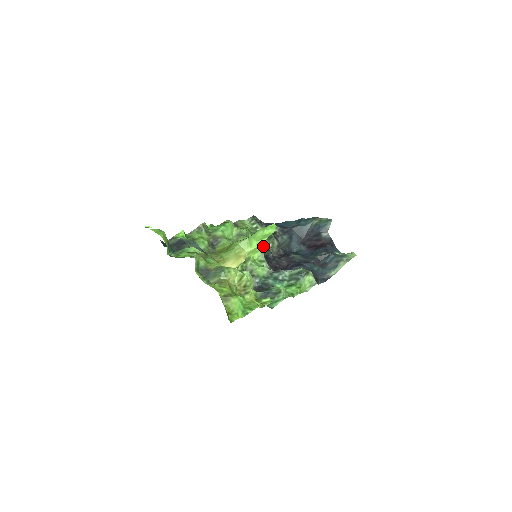
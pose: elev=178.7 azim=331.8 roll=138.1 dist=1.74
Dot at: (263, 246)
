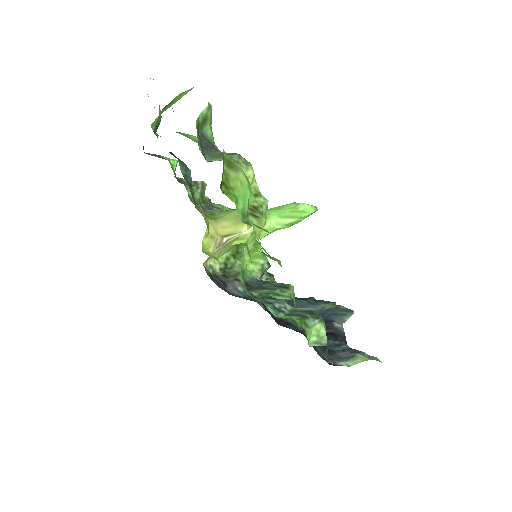
Dot at: (265, 264)
